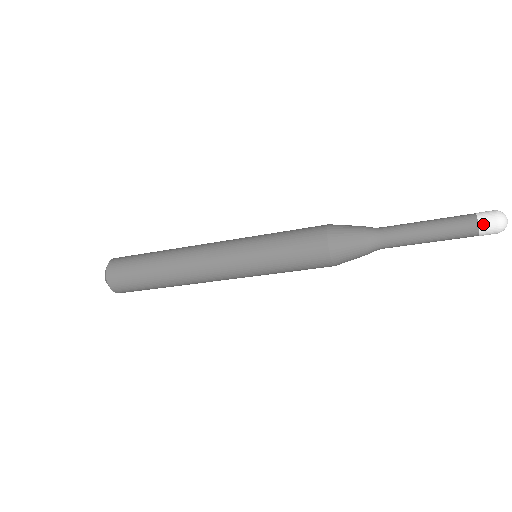
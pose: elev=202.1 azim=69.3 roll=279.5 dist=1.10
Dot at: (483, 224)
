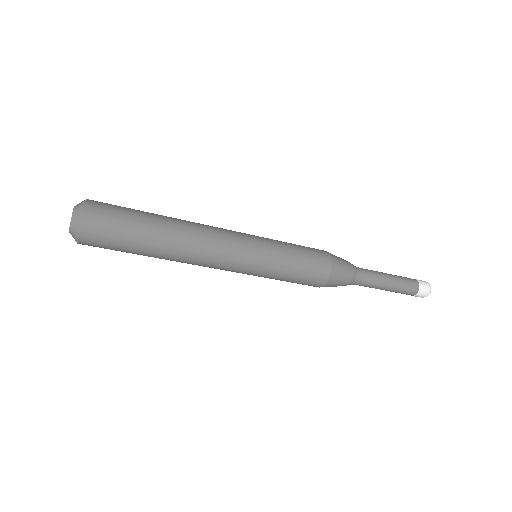
Dot at: (418, 295)
